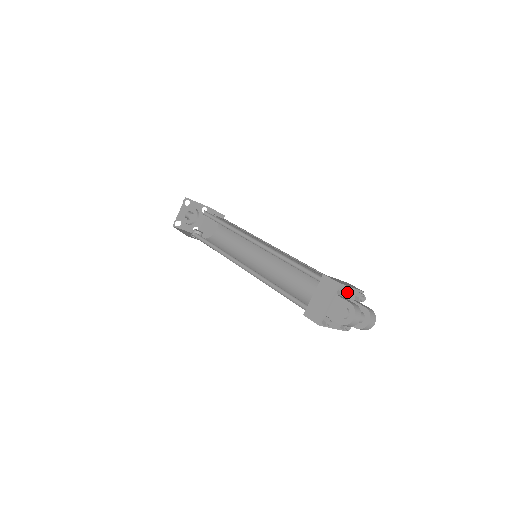
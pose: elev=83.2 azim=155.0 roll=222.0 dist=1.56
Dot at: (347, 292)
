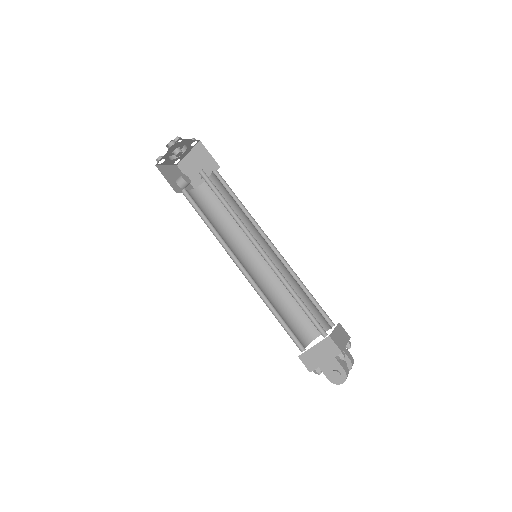
Dot at: (344, 358)
